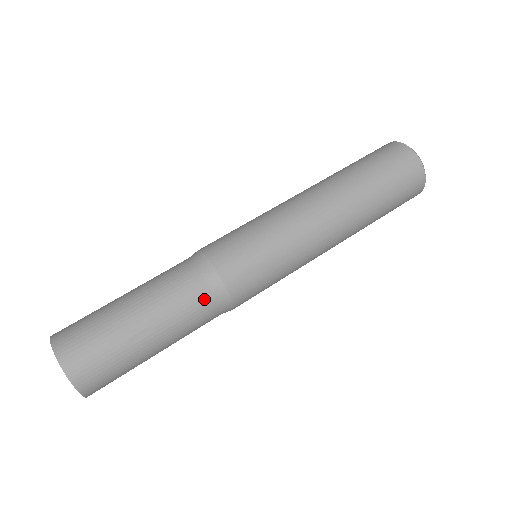
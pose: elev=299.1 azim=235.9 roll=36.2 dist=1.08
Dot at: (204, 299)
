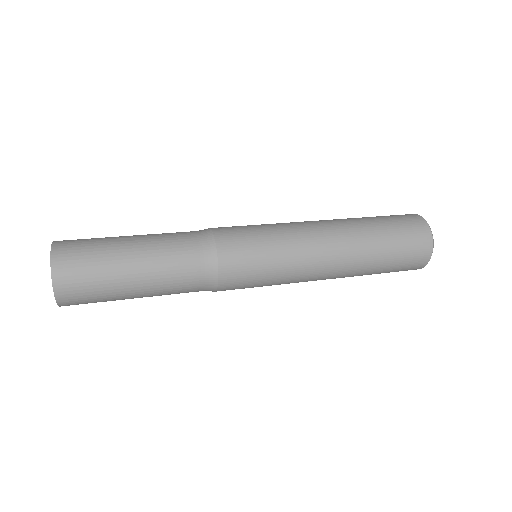
Dot at: (191, 235)
